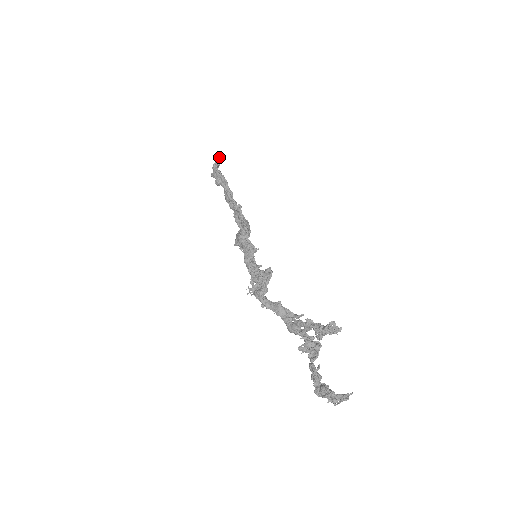
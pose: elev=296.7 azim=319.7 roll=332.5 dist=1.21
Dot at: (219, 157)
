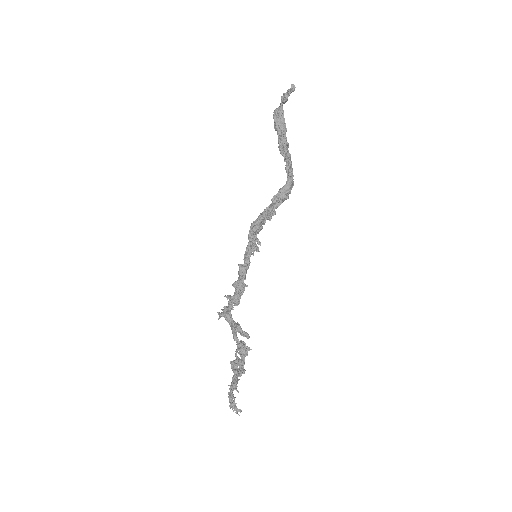
Dot at: (289, 89)
